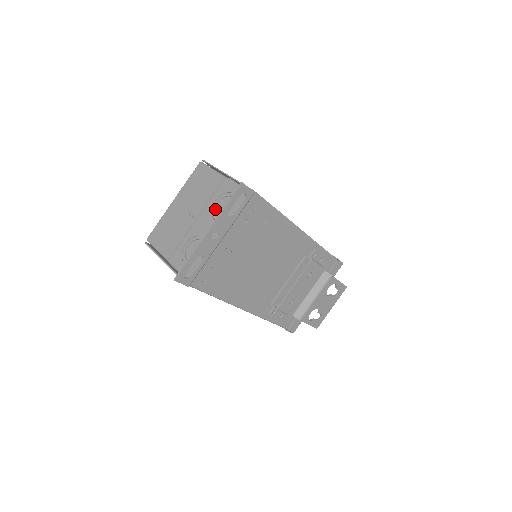
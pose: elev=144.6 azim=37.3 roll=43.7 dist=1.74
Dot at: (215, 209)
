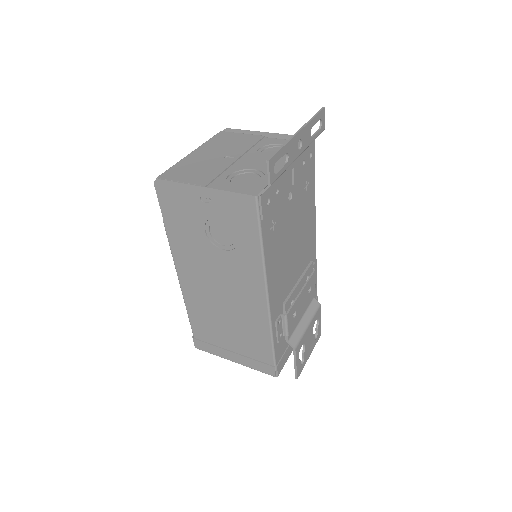
Dot at: (260, 154)
